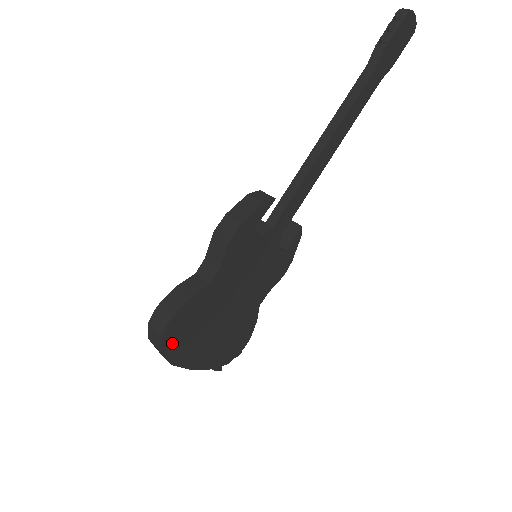
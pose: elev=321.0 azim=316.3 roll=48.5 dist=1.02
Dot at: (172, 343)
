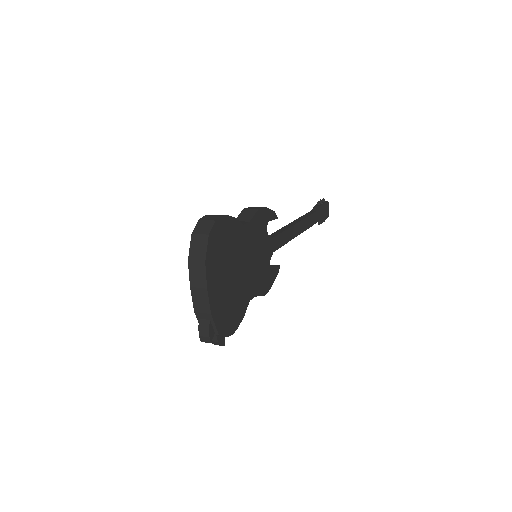
Dot at: (214, 239)
